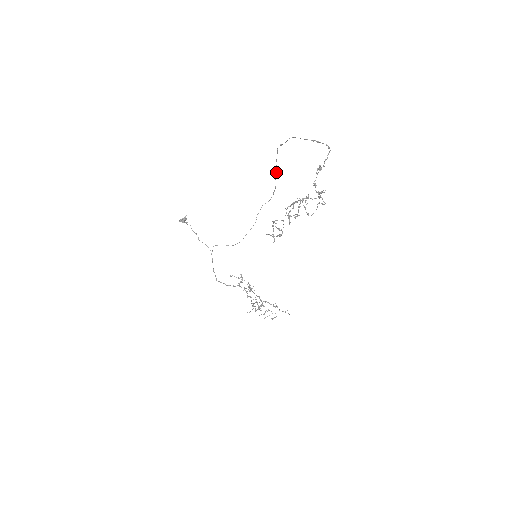
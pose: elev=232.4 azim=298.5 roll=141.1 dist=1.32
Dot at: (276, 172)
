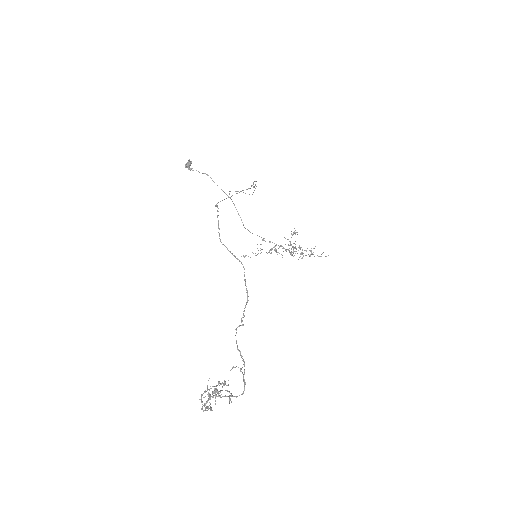
Dot at: (237, 193)
